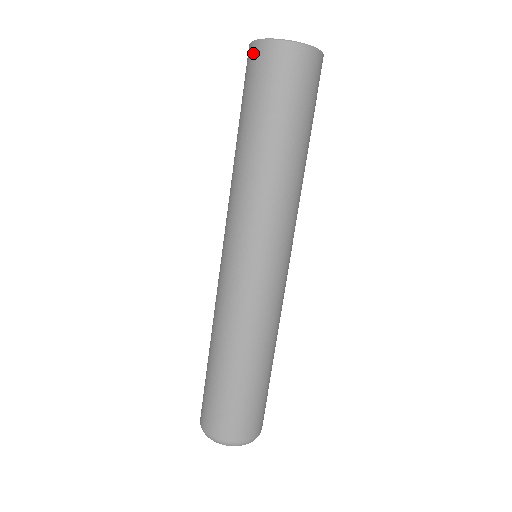
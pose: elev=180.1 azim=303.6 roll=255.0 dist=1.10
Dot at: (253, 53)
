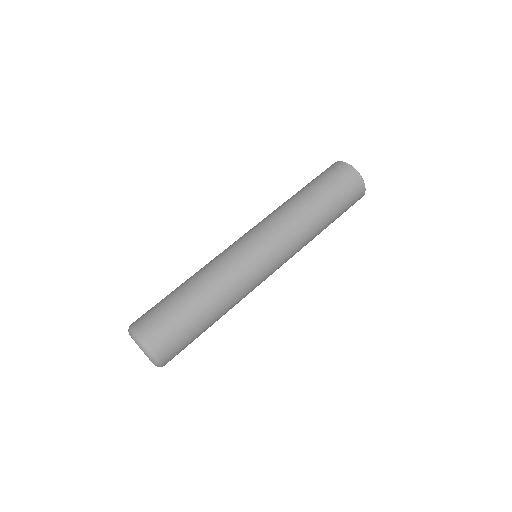
Dot at: (339, 165)
